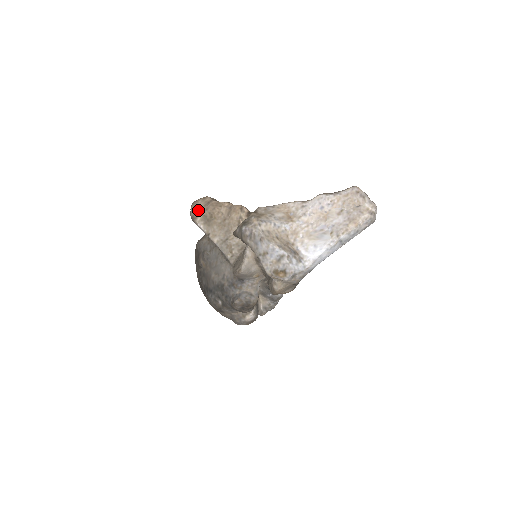
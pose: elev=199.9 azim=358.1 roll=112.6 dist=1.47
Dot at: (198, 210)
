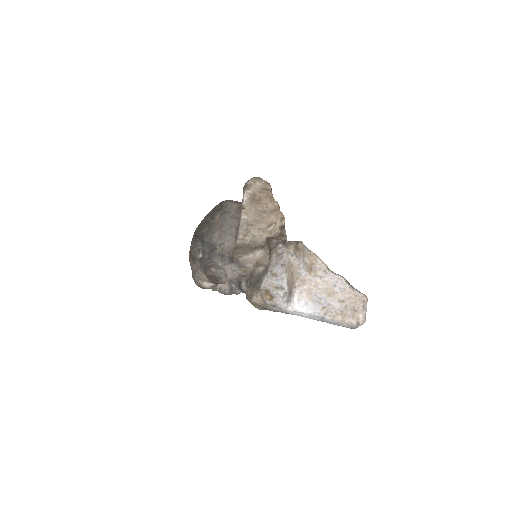
Dot at: (255, 186)
